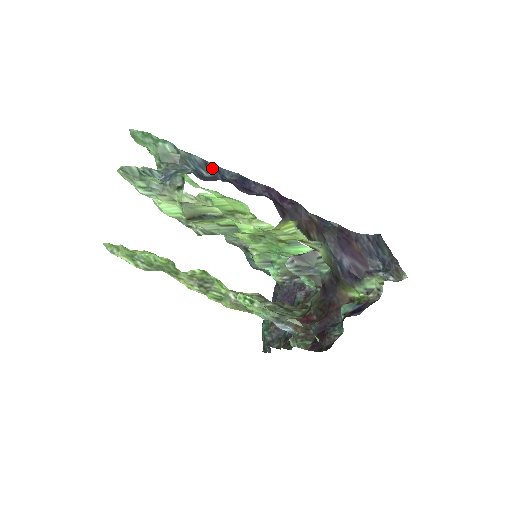
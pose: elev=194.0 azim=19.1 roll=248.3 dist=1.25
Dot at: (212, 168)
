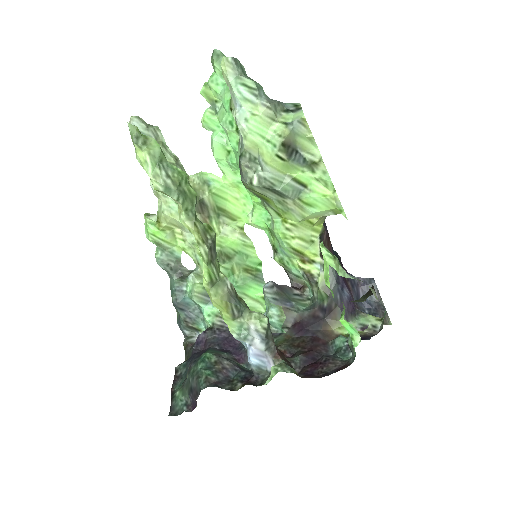
Dot at: occluded
